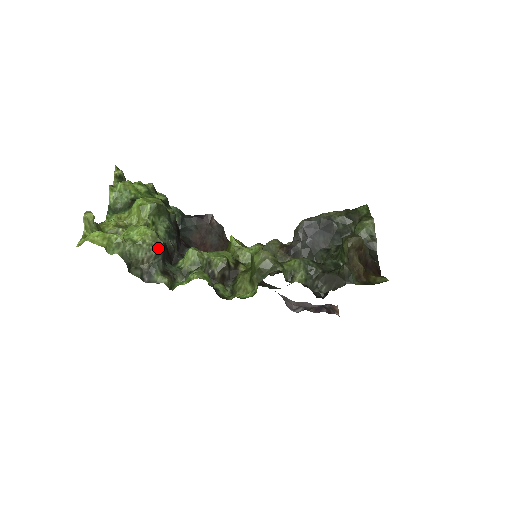
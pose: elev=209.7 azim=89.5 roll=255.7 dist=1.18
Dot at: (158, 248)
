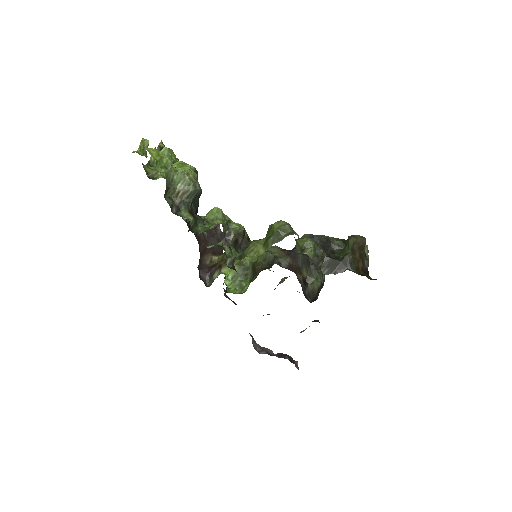
Dot at: (196, 187)
